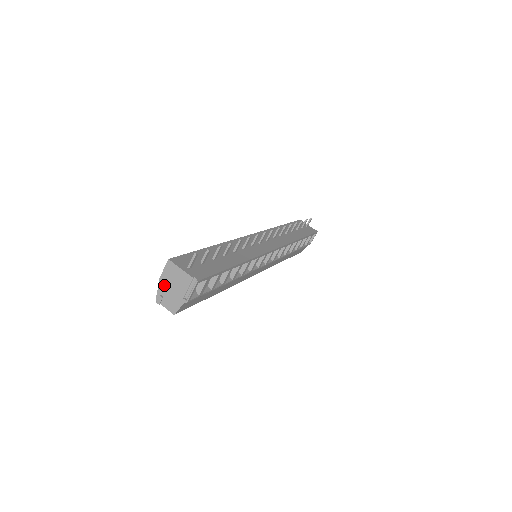
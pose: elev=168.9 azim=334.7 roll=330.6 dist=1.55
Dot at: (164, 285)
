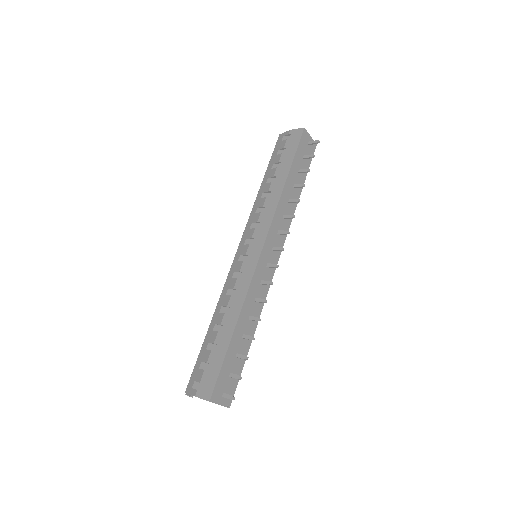
Dot at: occluded
